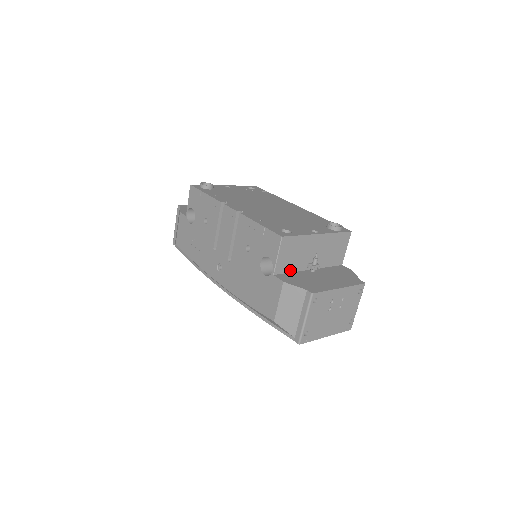
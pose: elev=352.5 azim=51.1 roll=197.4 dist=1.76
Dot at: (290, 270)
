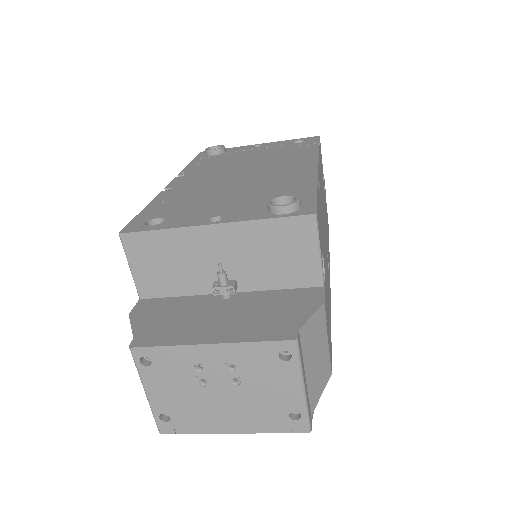
Dot at: (175, 292)
